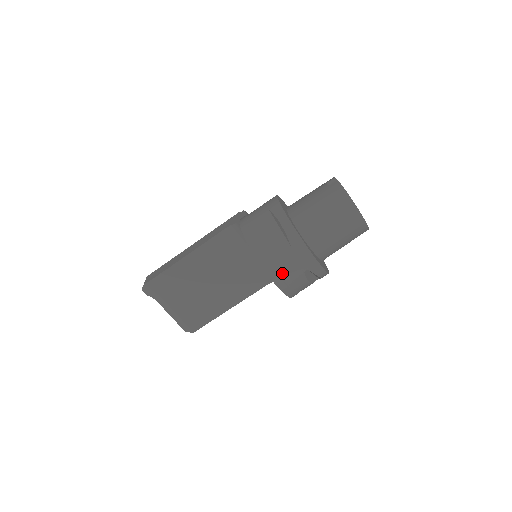
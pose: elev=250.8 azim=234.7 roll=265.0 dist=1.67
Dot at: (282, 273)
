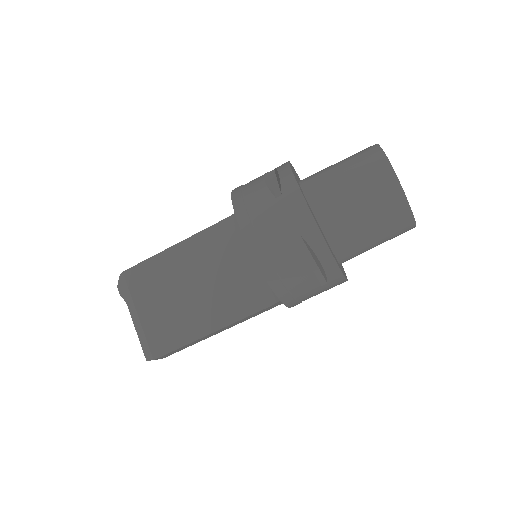
Dot at: (262, 232)
